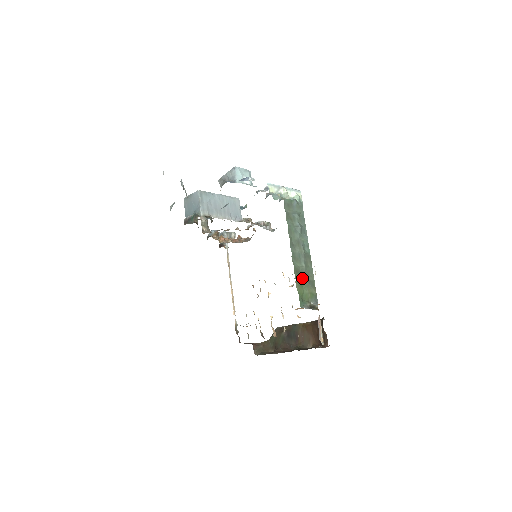
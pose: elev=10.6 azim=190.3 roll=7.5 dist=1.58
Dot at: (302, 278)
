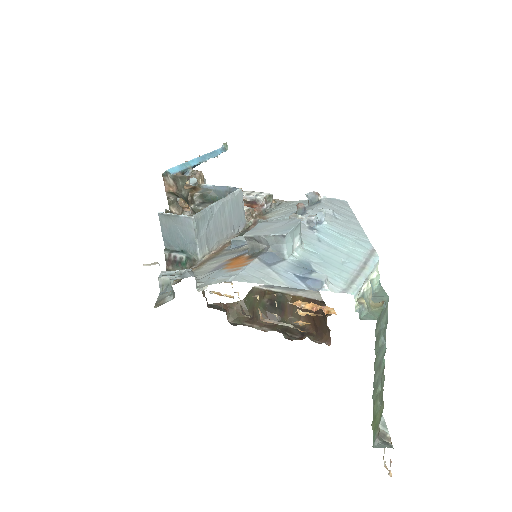
Dot at: (376, 406)
